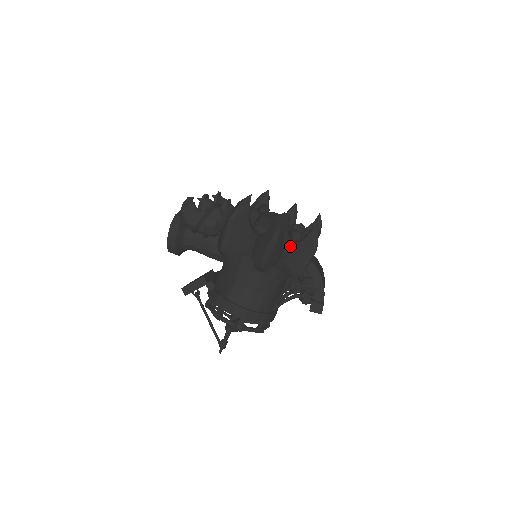
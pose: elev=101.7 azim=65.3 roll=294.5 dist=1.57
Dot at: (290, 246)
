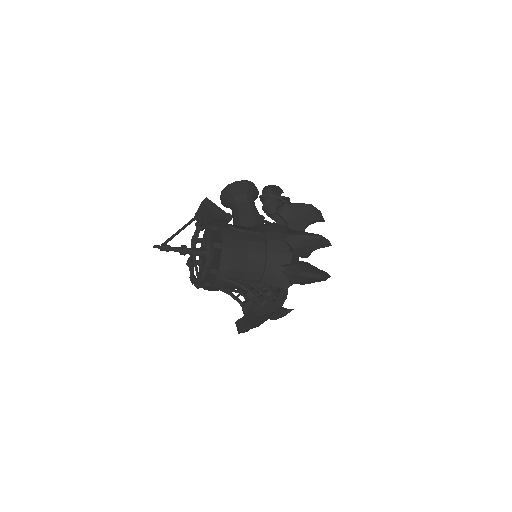
Dot at: (305, 262)
